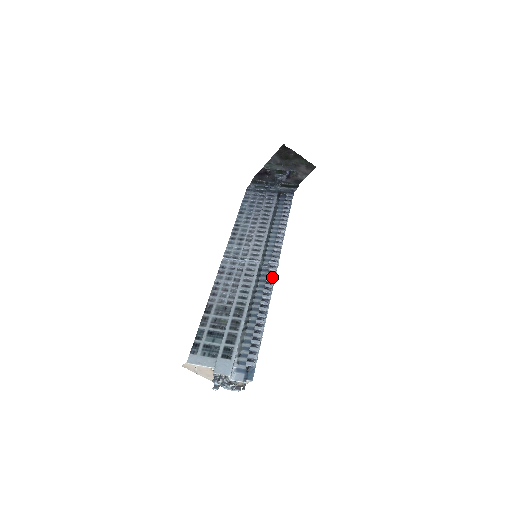
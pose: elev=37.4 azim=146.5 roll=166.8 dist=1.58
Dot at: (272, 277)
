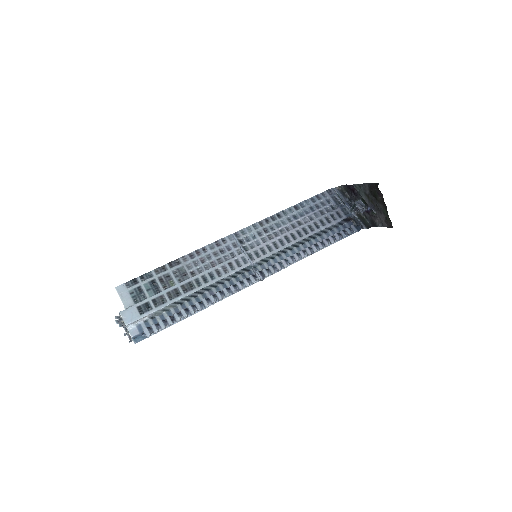
Dot at: (245, 285)
